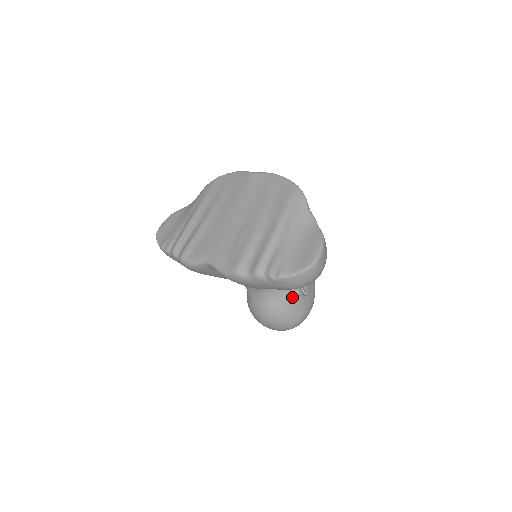
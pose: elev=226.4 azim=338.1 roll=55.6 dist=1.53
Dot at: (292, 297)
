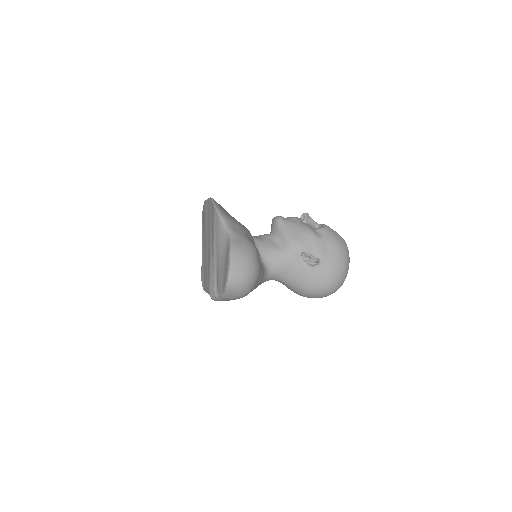
Dot at: (305, 272)
